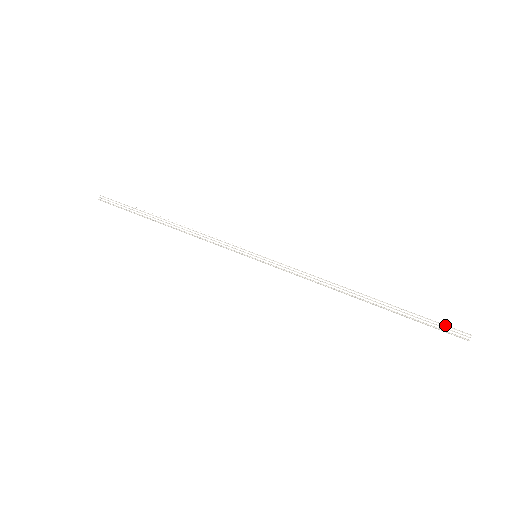
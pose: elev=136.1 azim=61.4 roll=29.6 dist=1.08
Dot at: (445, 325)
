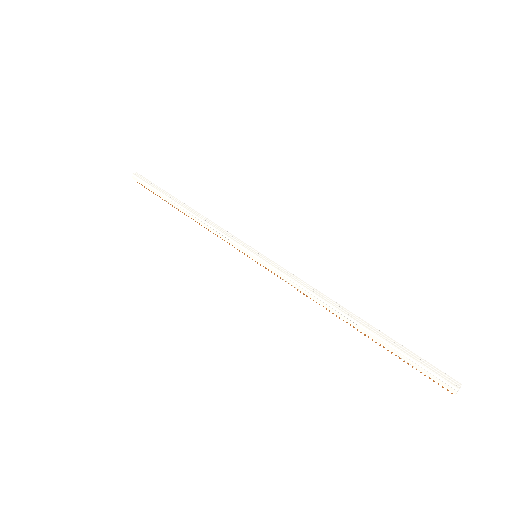
Dot at: (433, 368)
